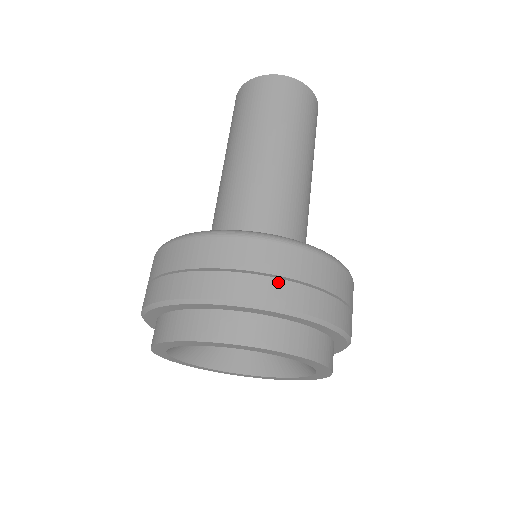
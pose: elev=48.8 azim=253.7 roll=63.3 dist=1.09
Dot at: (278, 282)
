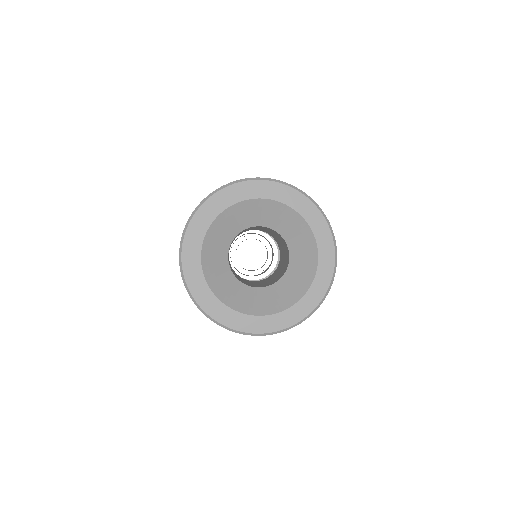
Dot at: occluded
